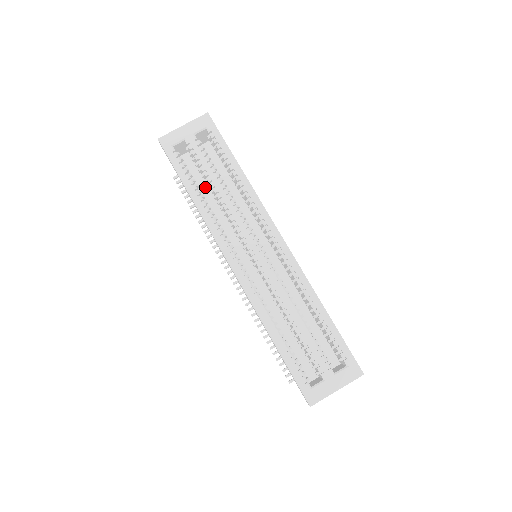
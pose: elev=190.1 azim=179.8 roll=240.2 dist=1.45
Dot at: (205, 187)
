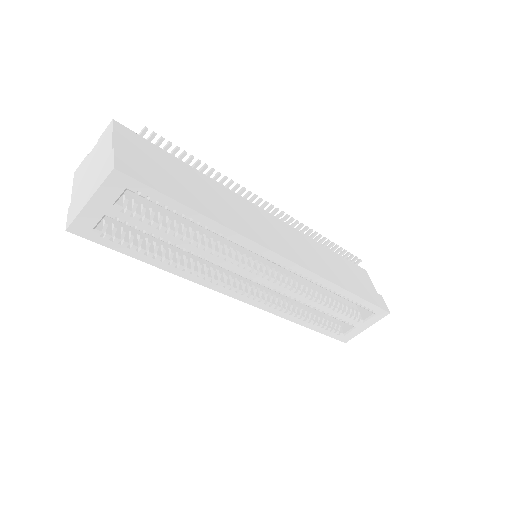
Dot at: occluded
